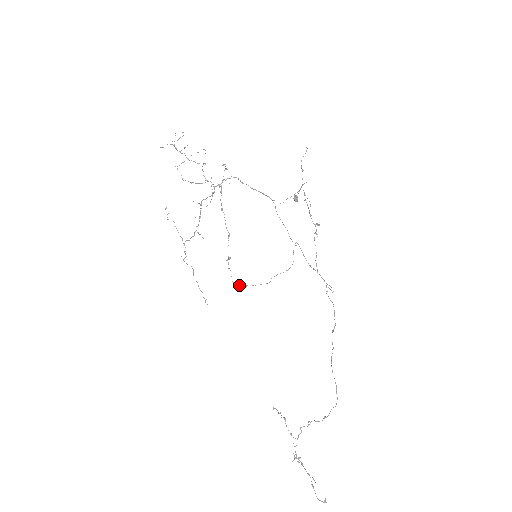
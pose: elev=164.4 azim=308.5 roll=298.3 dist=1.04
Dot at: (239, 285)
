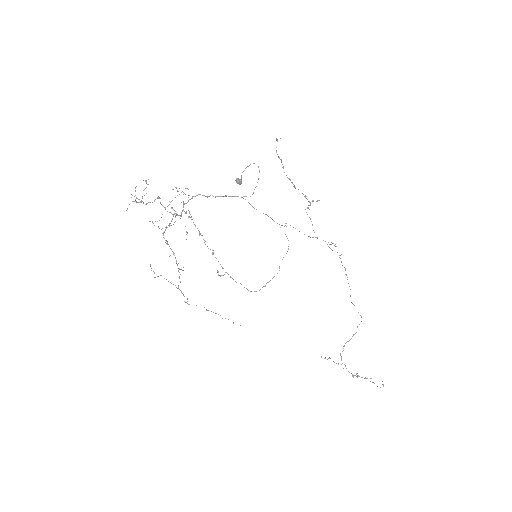
Dot at: occluded
